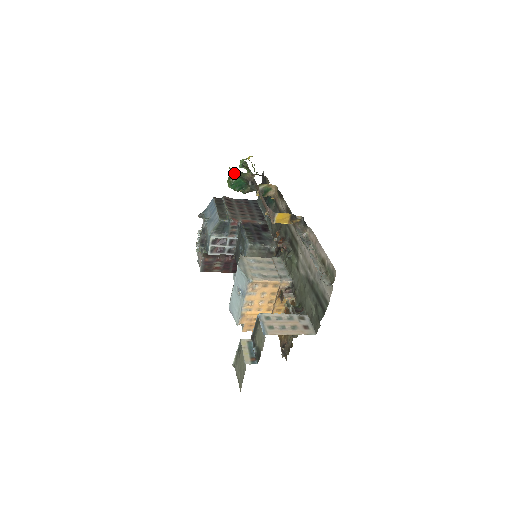
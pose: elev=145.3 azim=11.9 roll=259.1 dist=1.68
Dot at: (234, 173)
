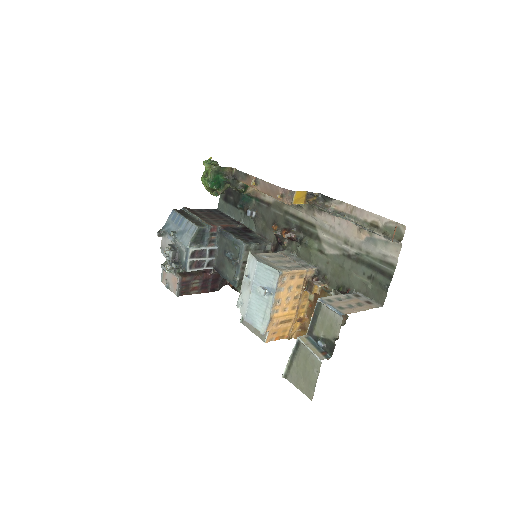
Dot at: (213, 168)
